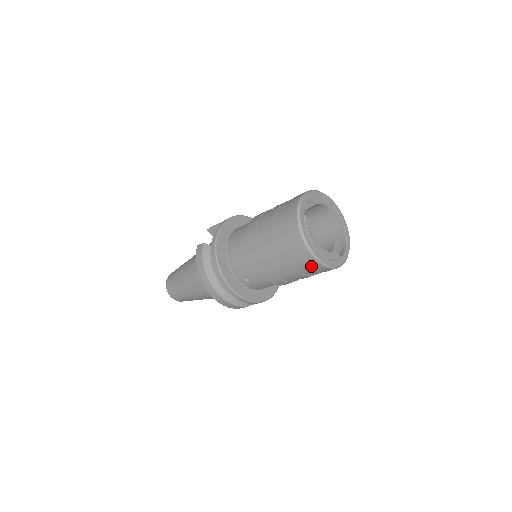
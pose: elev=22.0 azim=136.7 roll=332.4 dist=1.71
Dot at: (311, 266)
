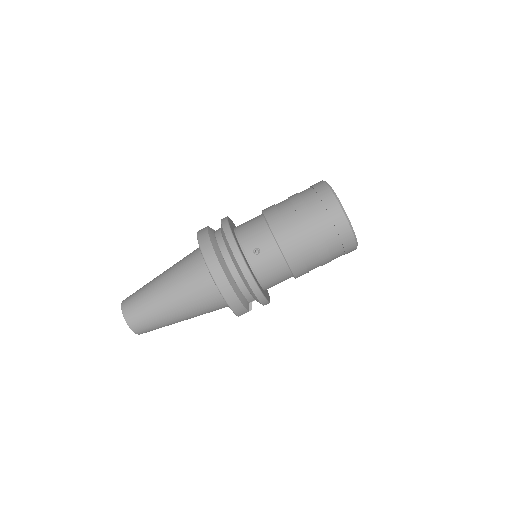
Dot at: (336, 222)
